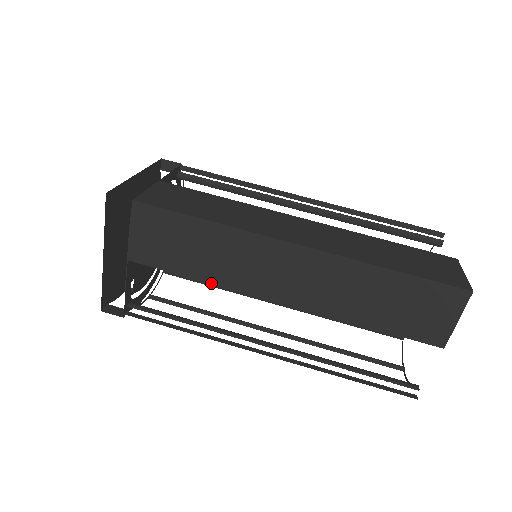
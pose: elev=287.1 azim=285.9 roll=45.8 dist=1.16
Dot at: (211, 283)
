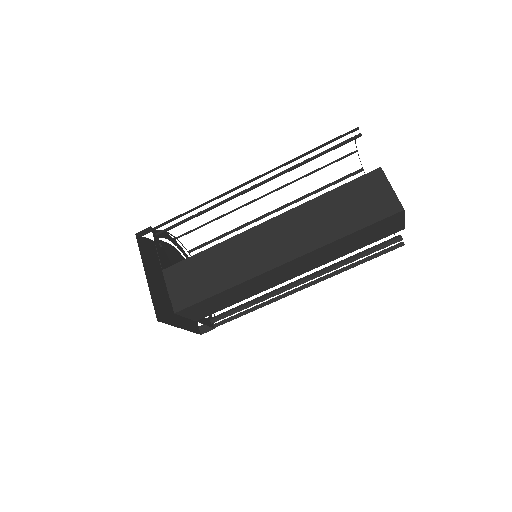
Dot at: occluded
